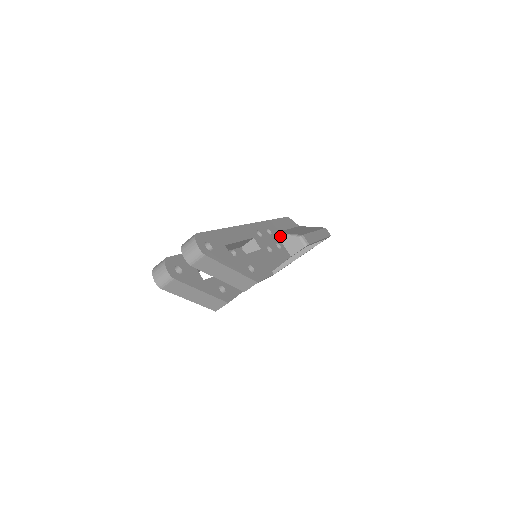
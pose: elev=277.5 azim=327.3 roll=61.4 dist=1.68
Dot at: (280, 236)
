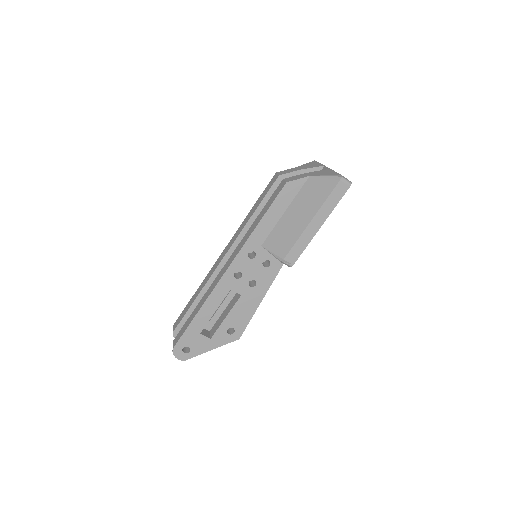
Dot at: (267, 250)
